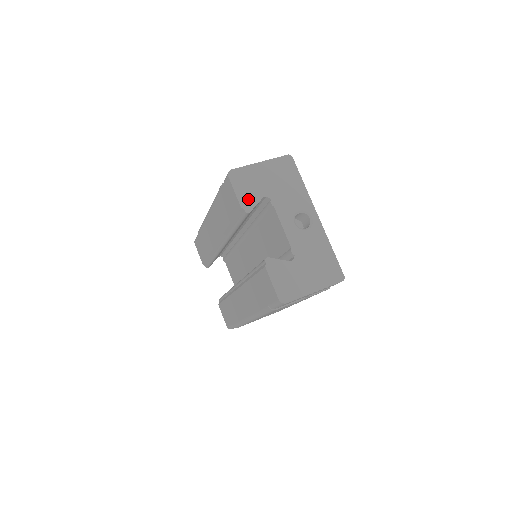
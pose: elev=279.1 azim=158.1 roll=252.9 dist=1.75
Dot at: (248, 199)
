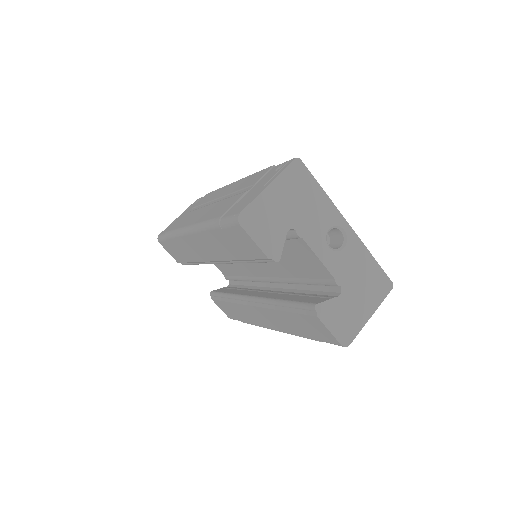
Dot at: (272, 244)
